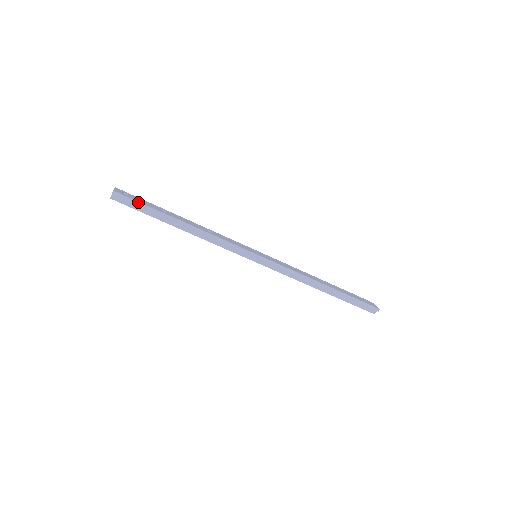
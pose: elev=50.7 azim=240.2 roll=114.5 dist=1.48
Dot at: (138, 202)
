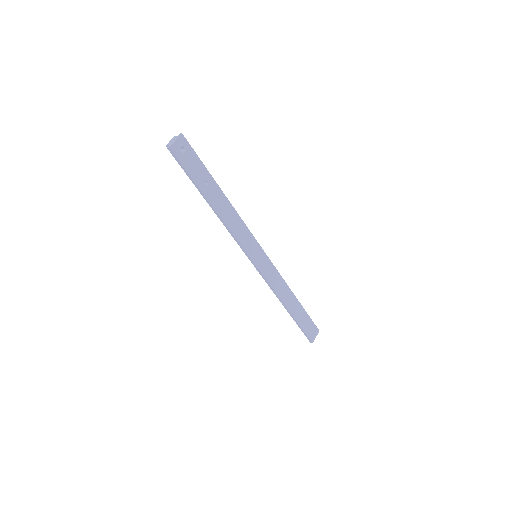
Dot at: (185, 169)
